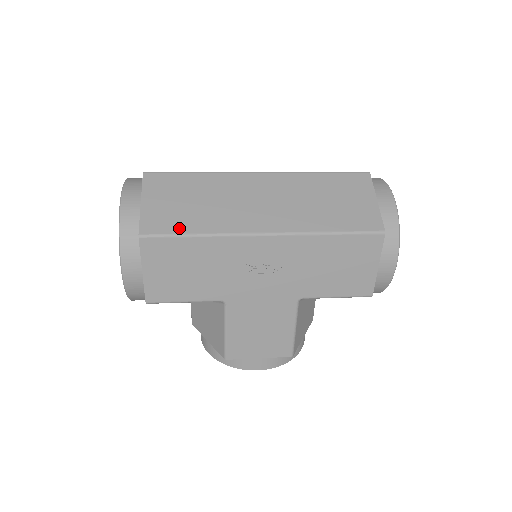
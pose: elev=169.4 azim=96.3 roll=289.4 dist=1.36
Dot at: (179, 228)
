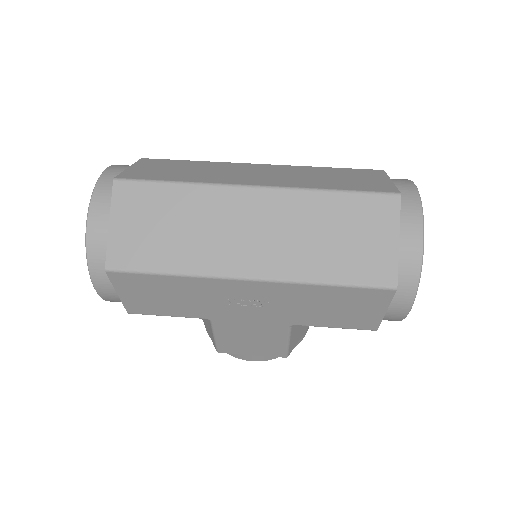
Dot at: (150, 263)
